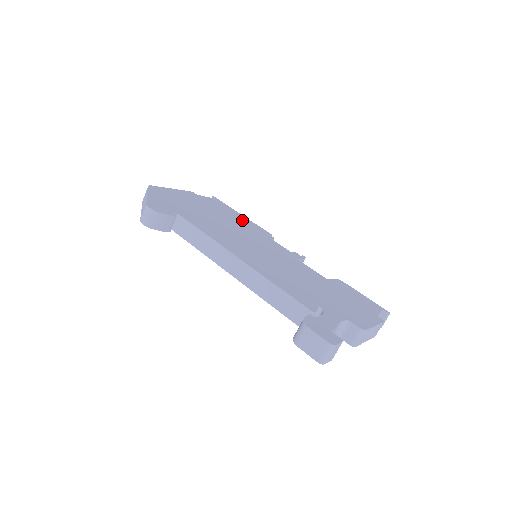
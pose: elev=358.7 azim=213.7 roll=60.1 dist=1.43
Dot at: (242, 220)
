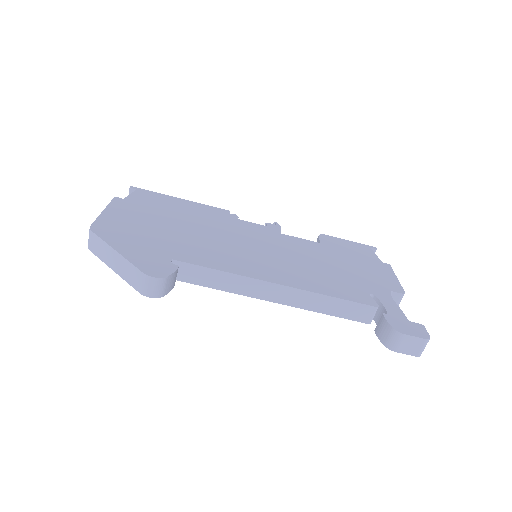
Dot at: (194, 209)
